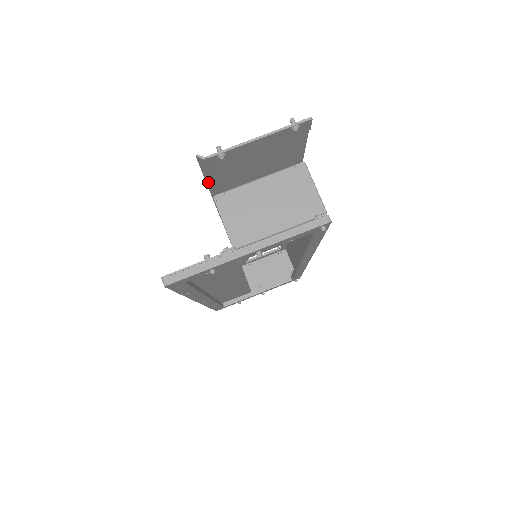
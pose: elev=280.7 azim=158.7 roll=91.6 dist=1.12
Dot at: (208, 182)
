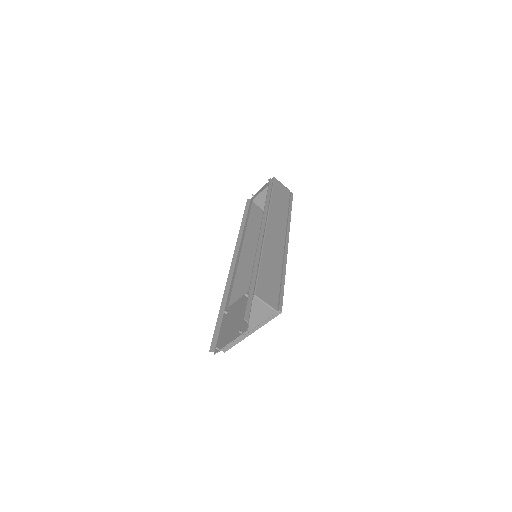
Dot at: (217, 327)
